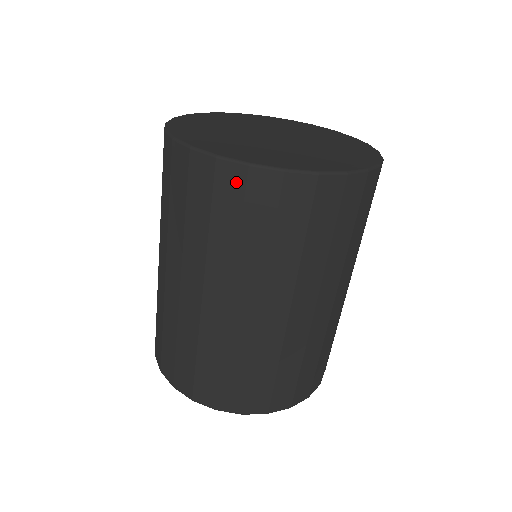
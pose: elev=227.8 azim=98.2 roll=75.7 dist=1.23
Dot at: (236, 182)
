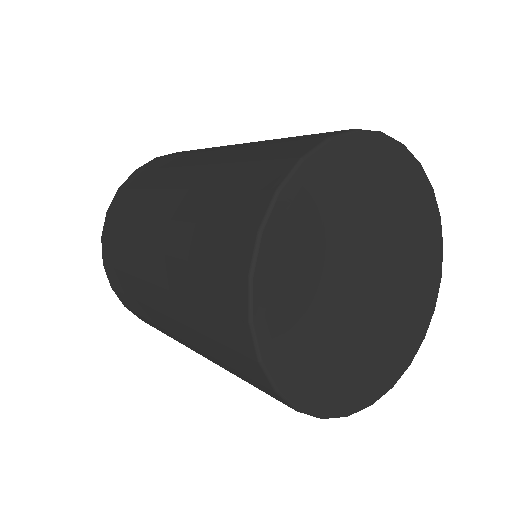
Dot at: occluded
